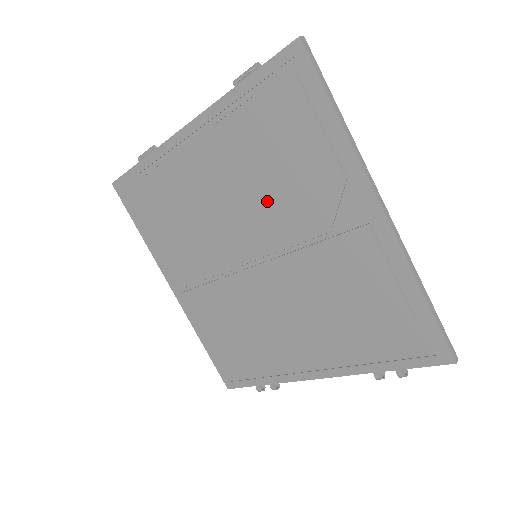
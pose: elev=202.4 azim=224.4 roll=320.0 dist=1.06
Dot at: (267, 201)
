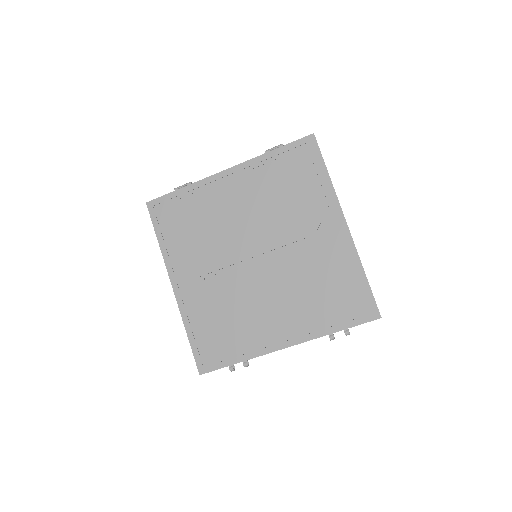
Dot at: (275, 217)
